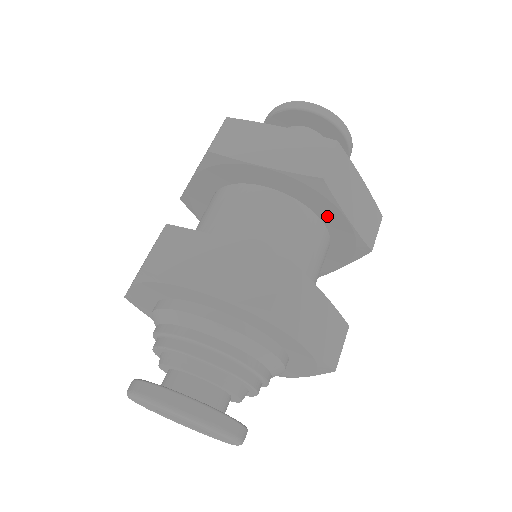
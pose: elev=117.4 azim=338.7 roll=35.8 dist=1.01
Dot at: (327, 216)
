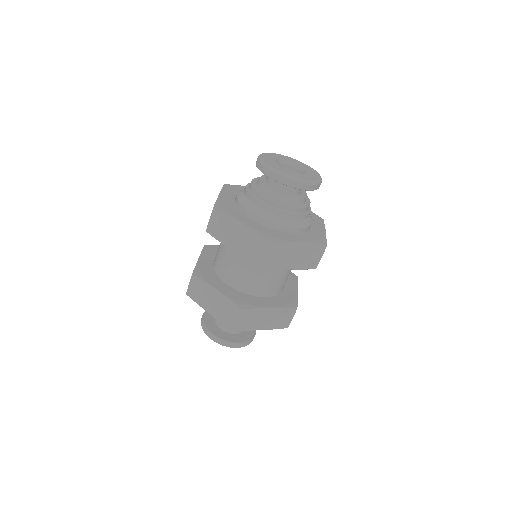
Dot at: occluded
